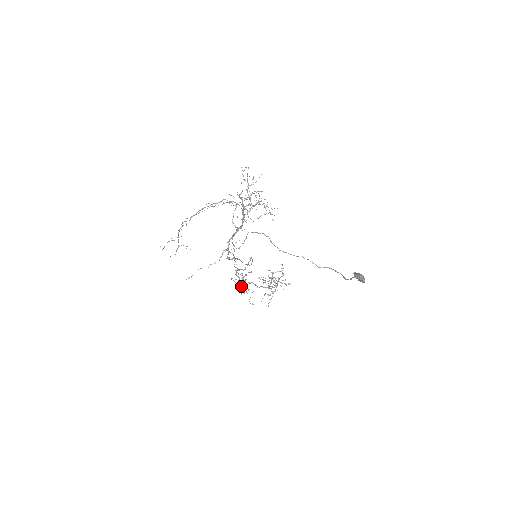
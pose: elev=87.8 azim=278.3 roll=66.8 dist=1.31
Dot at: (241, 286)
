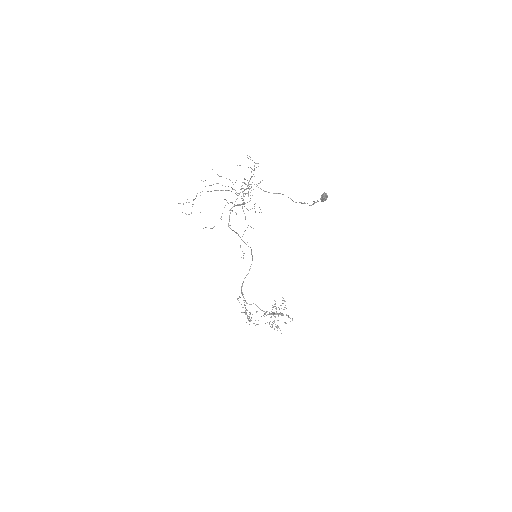
Dot at: occluded
